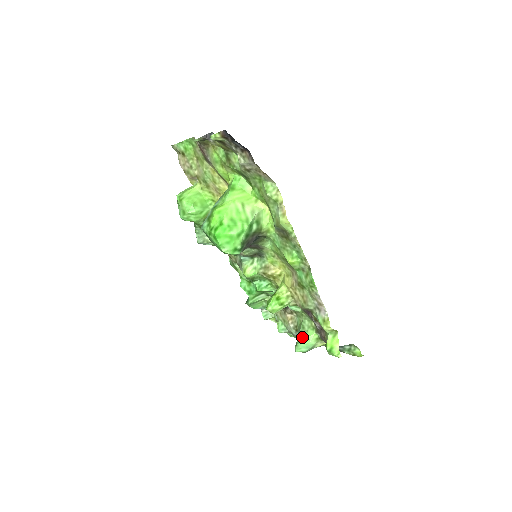
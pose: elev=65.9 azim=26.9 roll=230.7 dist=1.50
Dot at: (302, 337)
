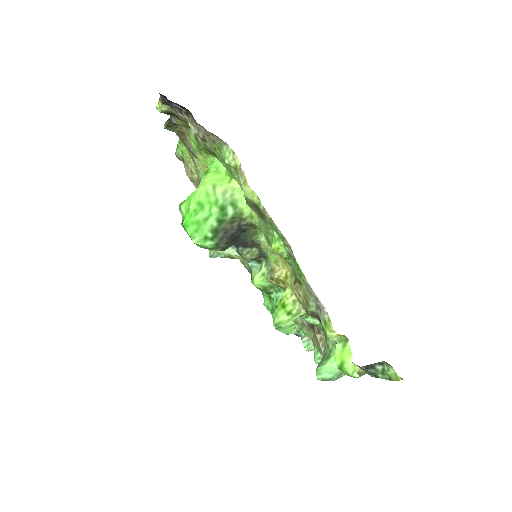
Dot at: (324, 359)
